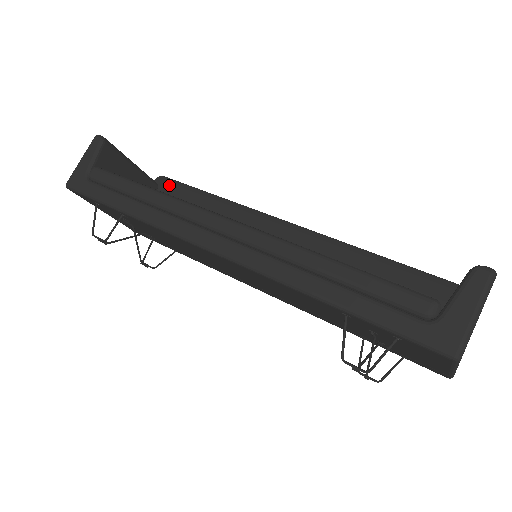
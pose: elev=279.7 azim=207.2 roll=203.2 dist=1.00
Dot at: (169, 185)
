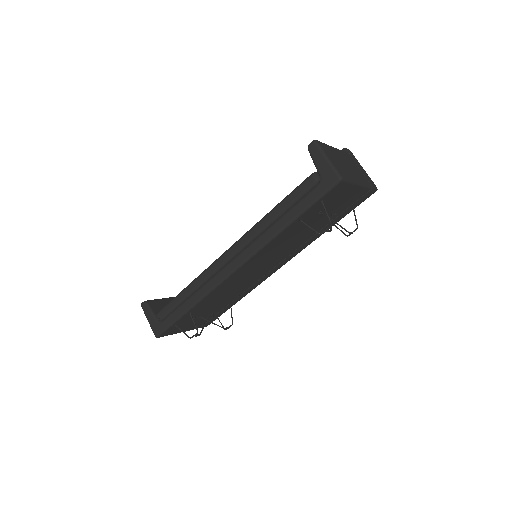
Dot at: occluded
